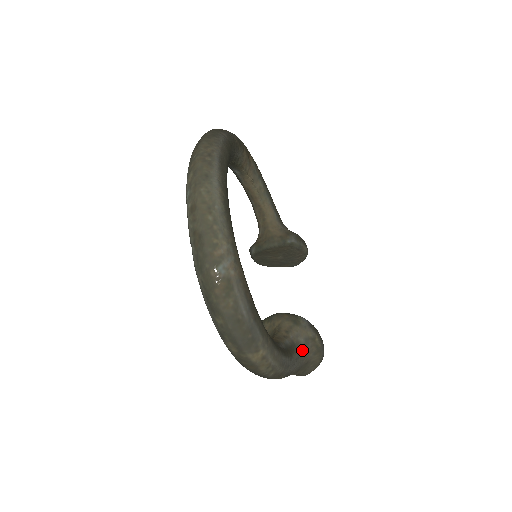
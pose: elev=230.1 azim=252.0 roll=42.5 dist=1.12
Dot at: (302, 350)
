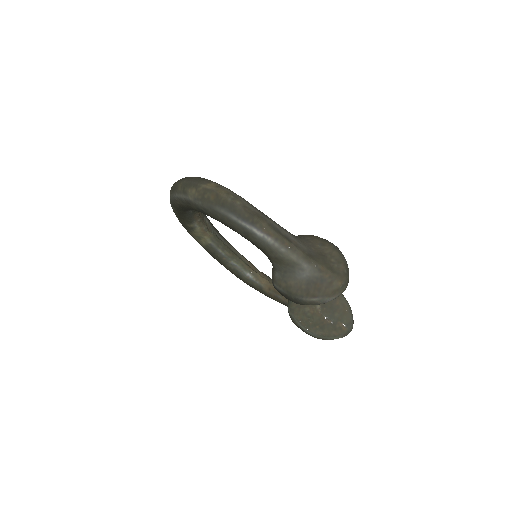
Dot at: (300, 238)
